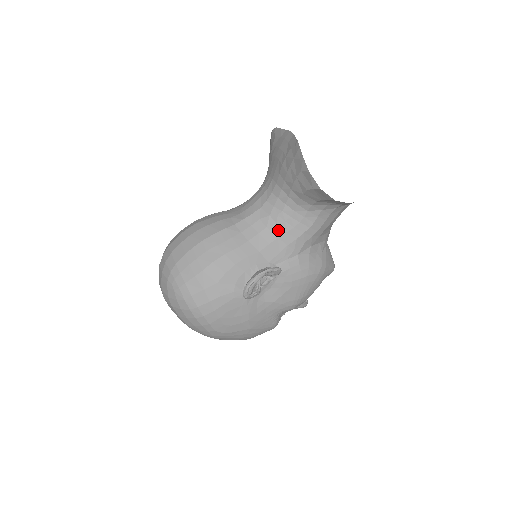
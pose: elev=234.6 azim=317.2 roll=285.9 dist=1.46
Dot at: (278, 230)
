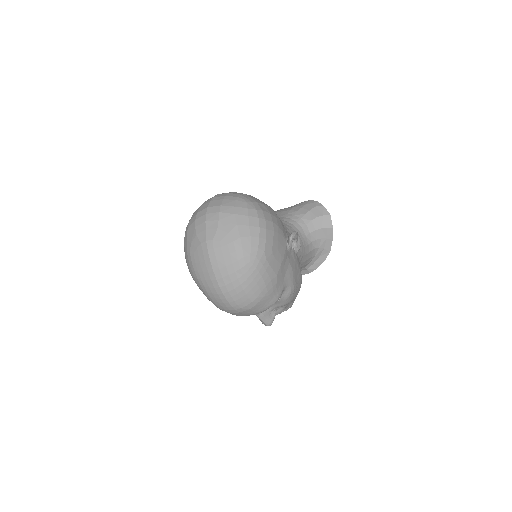
Dot at: occluded
